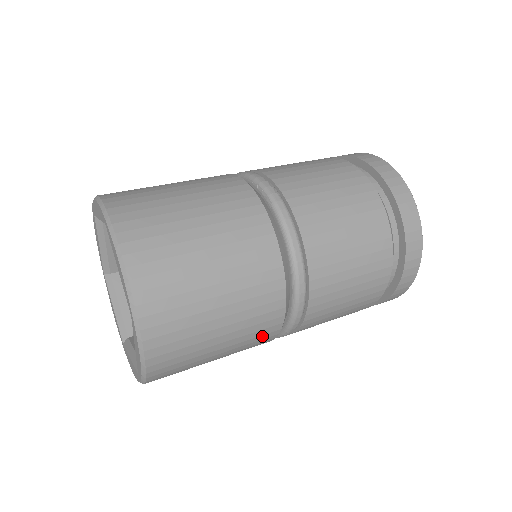
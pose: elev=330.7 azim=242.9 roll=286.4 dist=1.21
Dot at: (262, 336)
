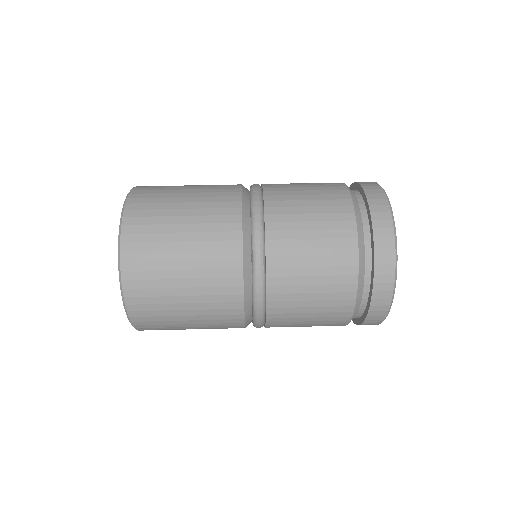
Dot at: occluded
